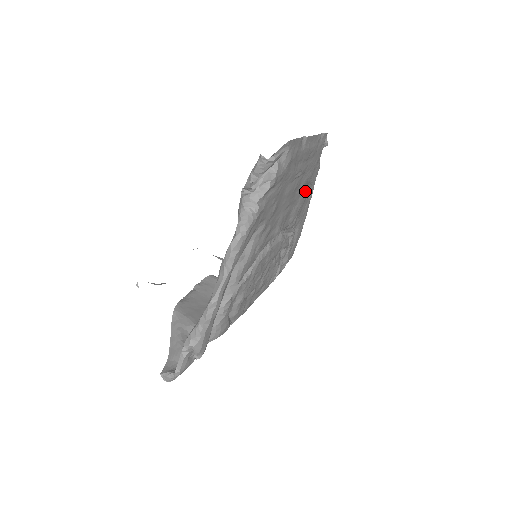
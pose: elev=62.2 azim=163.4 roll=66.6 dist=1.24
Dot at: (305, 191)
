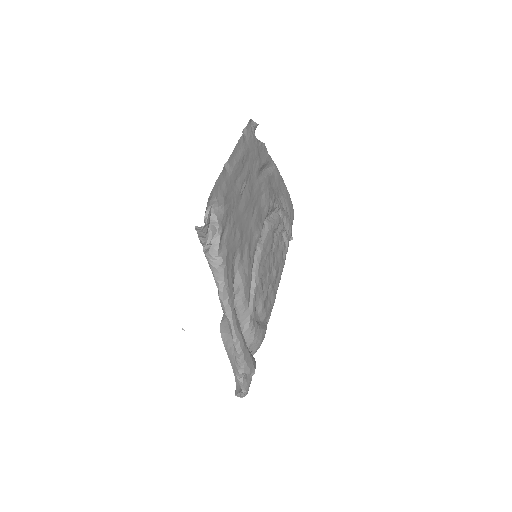
Dot at: (264, 176)
